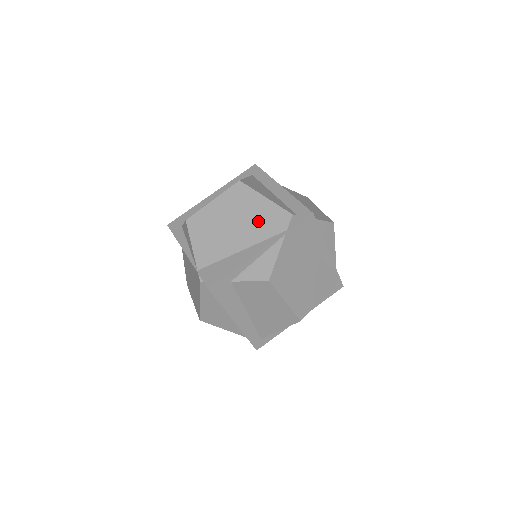
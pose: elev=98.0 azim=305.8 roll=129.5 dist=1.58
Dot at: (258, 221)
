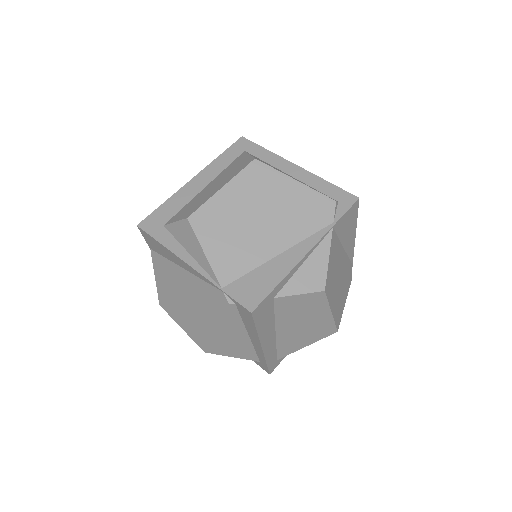
Dot at: (293, 212)
